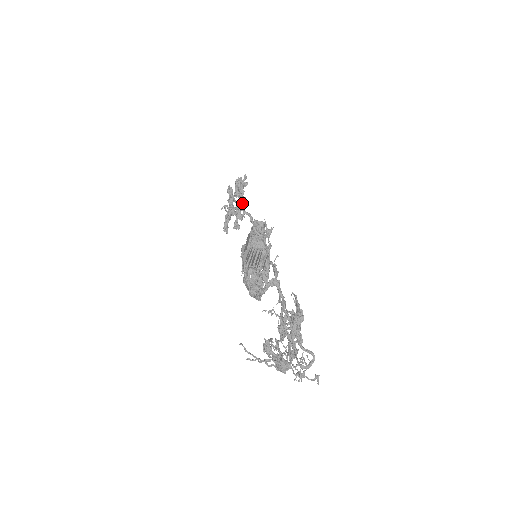
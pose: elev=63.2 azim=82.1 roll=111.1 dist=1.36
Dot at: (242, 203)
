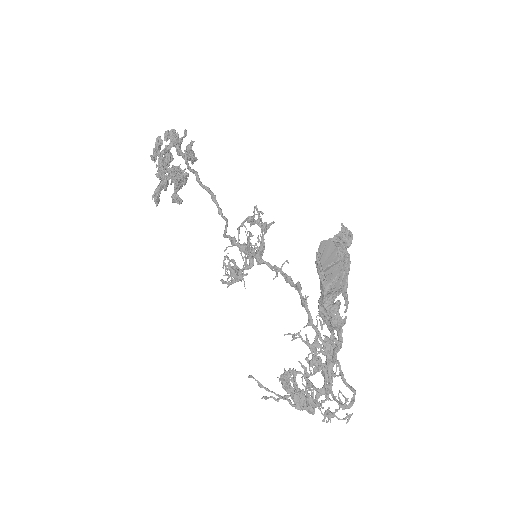
Dot at: occluded
